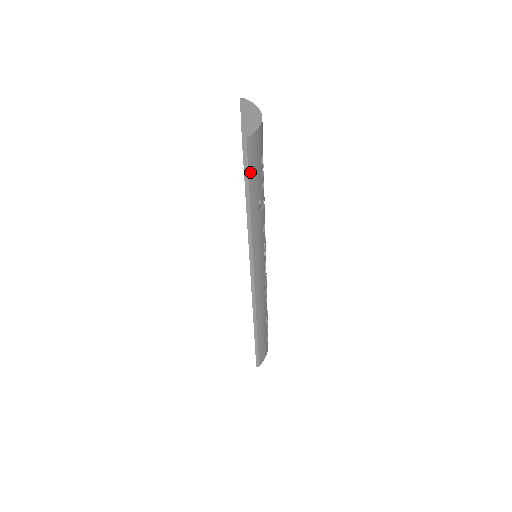
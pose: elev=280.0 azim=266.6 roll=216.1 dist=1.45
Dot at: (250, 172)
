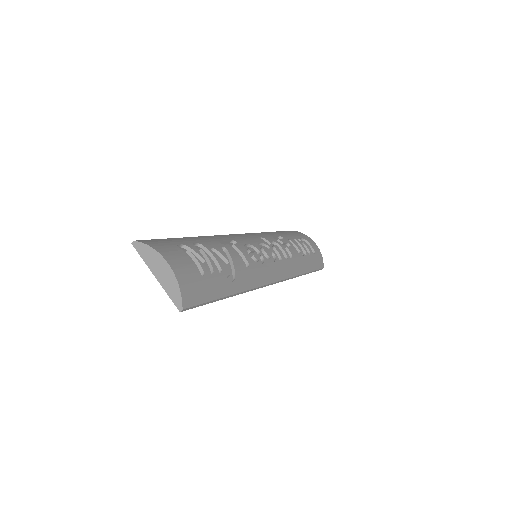
Dot at: (206, 299)
